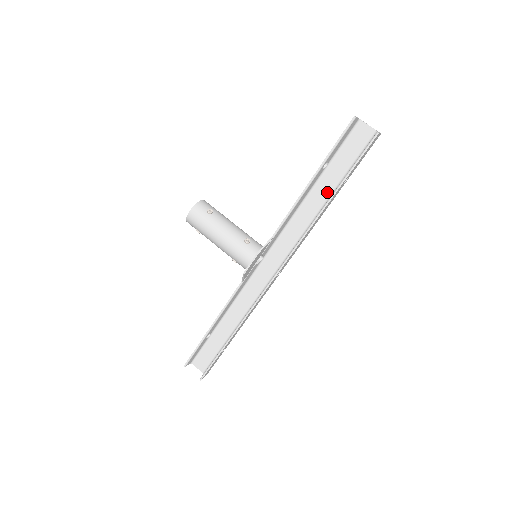
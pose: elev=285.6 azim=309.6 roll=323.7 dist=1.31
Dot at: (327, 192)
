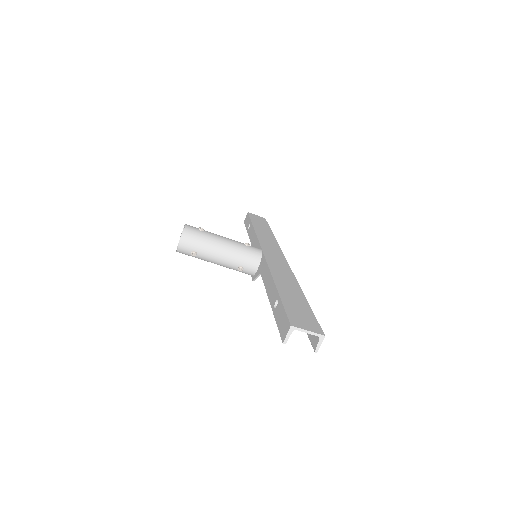
Dot at: occluded
